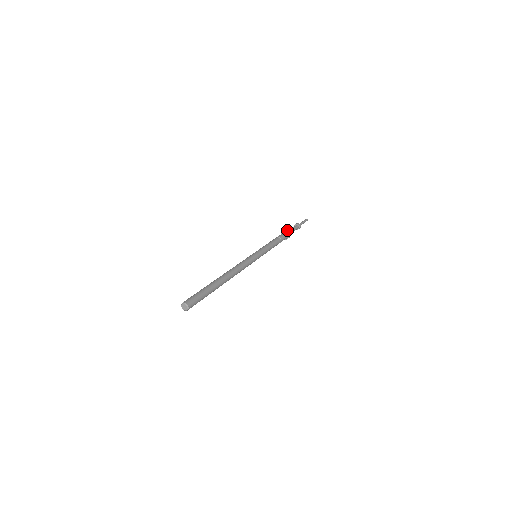
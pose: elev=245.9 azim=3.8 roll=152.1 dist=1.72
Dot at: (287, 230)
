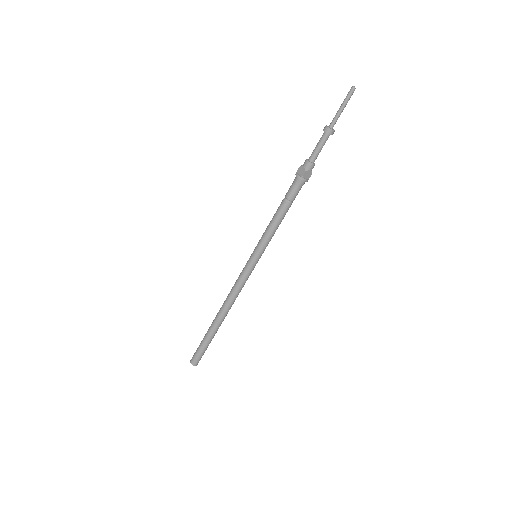
Dot at: (302, 167)
